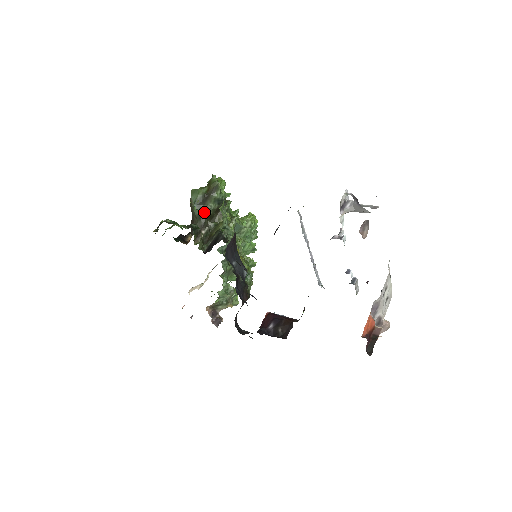
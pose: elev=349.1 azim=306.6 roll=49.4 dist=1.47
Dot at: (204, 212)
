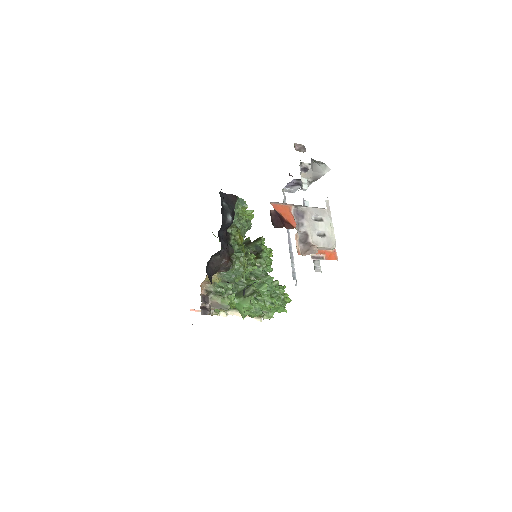
Dot at: occluded
